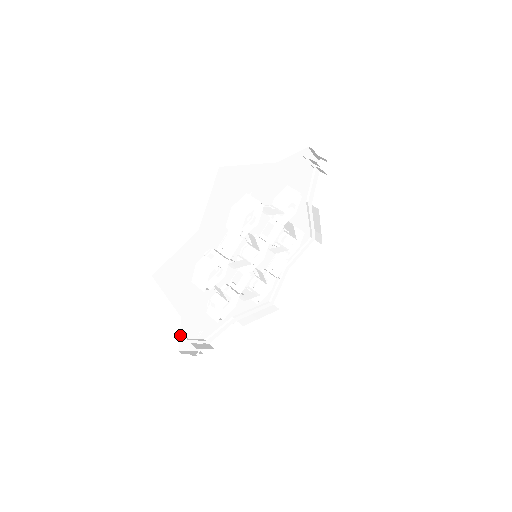
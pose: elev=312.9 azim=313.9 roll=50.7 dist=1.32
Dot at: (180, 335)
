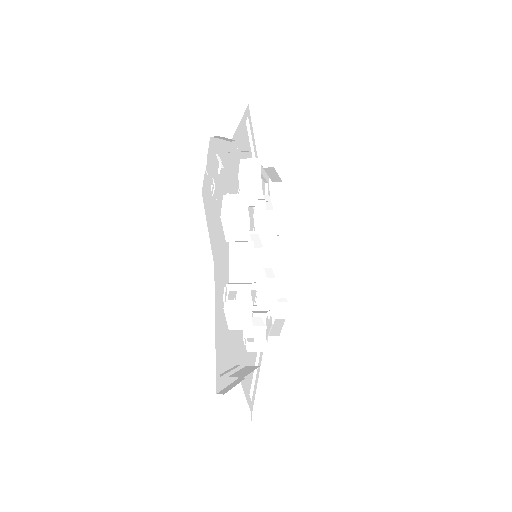
Dot at: (220, 141)
